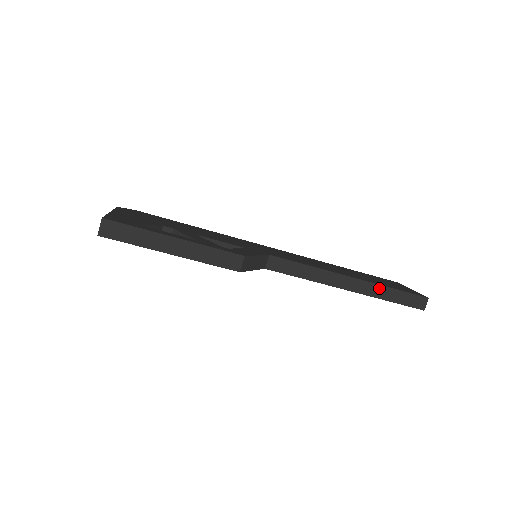
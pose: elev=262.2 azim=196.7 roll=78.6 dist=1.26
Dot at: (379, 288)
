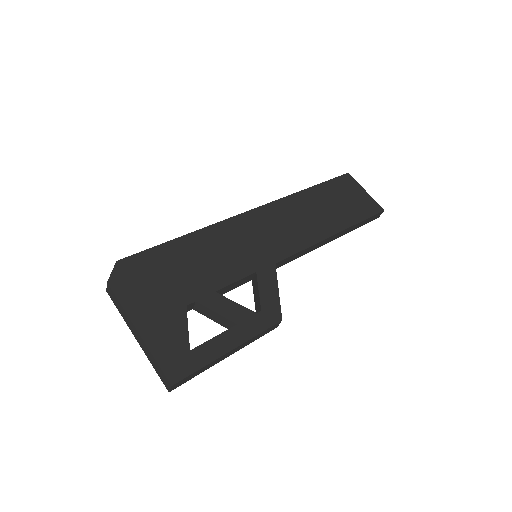
Dot at: (352, 227)
